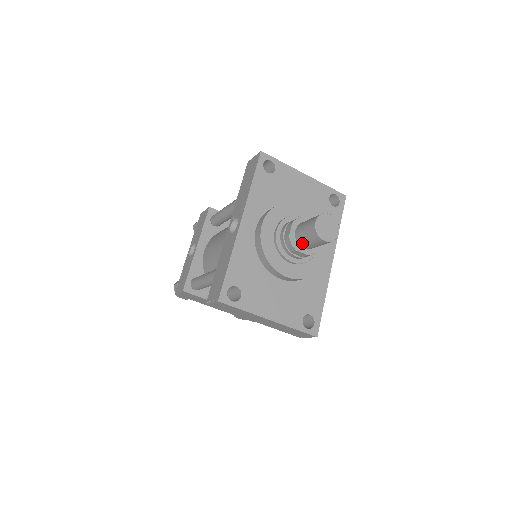
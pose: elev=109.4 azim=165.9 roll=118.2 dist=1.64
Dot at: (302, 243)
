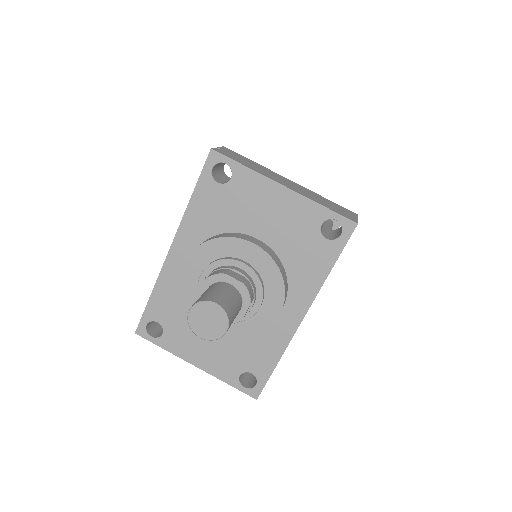
Dot at: occluded
